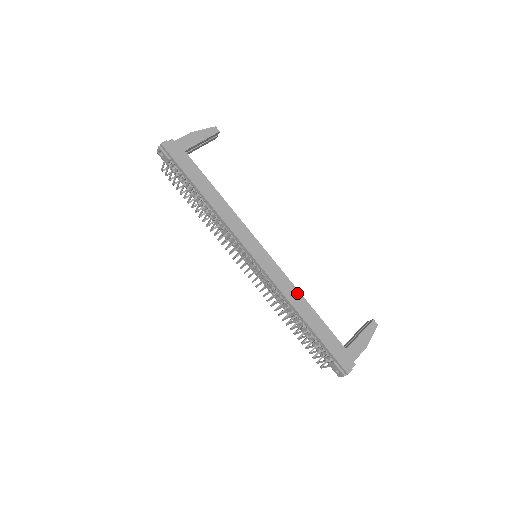
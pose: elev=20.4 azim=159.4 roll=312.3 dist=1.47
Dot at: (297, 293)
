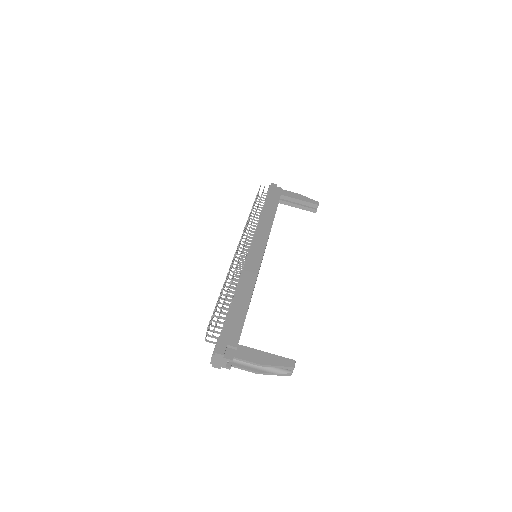
Dot at: (252, 284)
